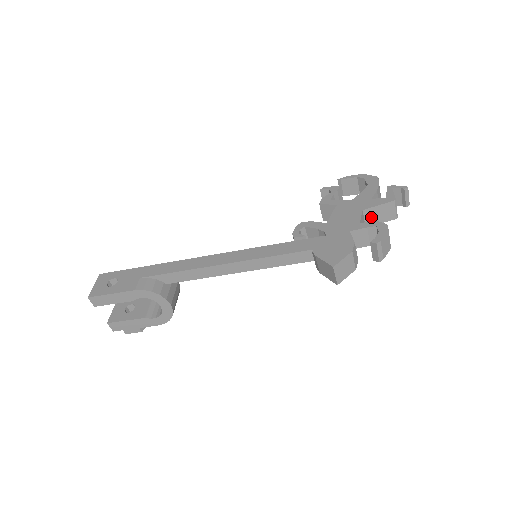
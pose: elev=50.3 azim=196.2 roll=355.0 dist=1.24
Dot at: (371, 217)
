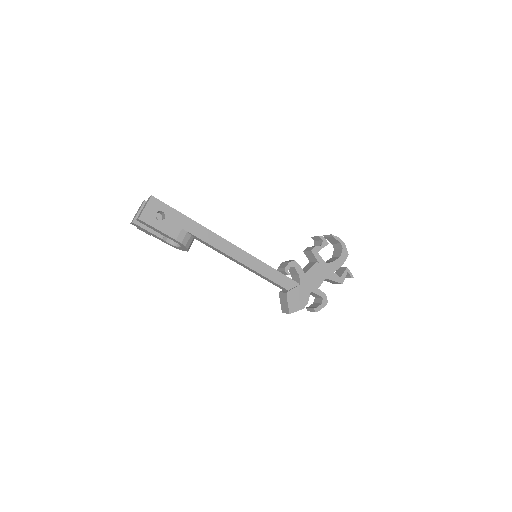
Dot at: (325, 279)
